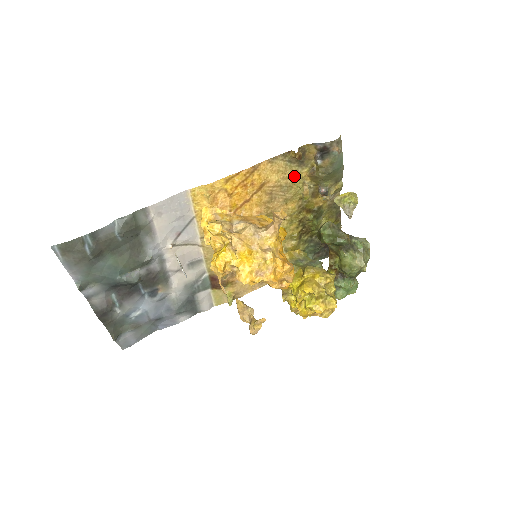
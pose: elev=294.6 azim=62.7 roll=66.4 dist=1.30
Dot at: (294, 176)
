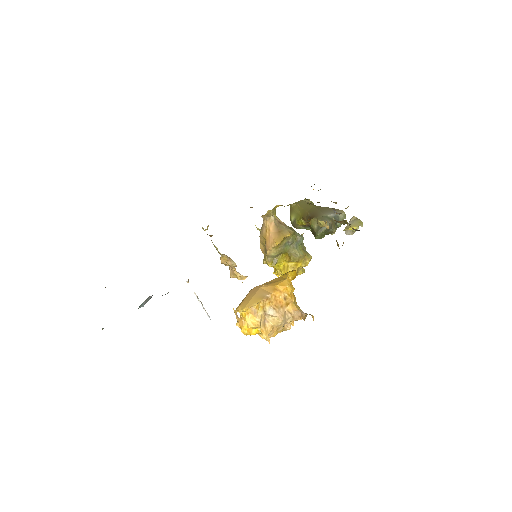
Dot at: occluded
